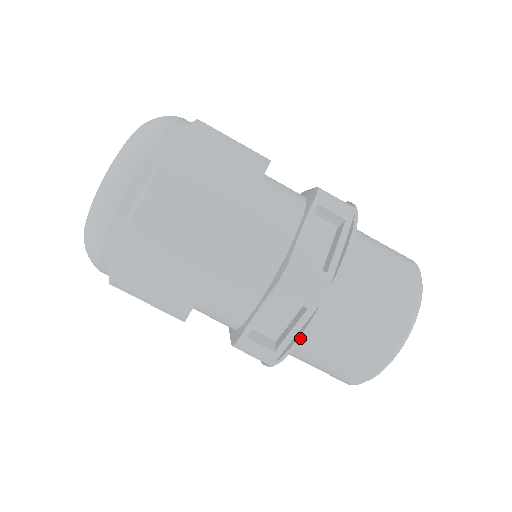
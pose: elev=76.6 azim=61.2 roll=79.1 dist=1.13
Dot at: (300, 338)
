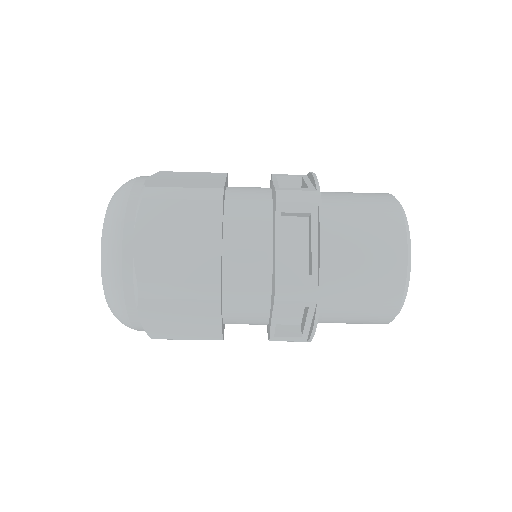
Dot at: (314, 328)
